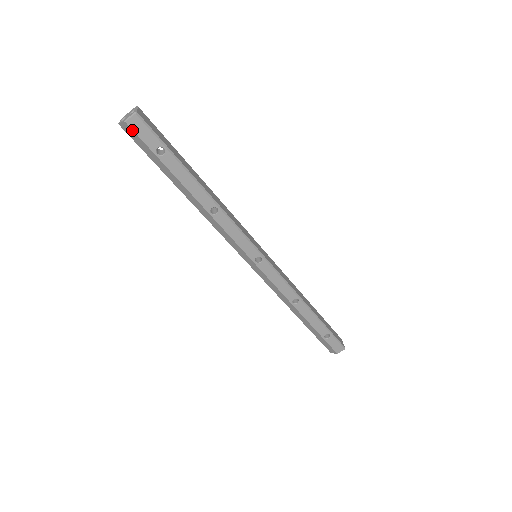
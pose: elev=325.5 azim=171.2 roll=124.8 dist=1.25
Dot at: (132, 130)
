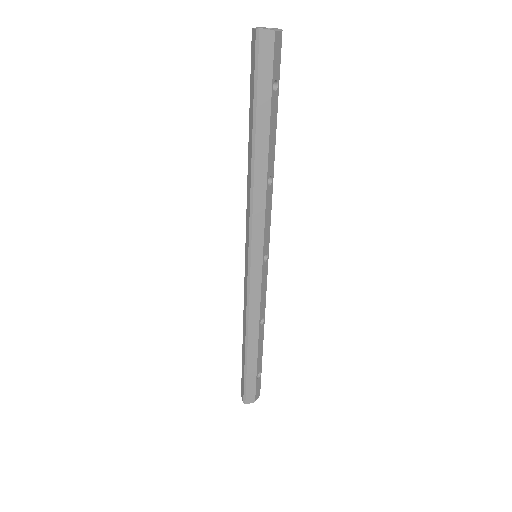
Dot at: (273, 44)
